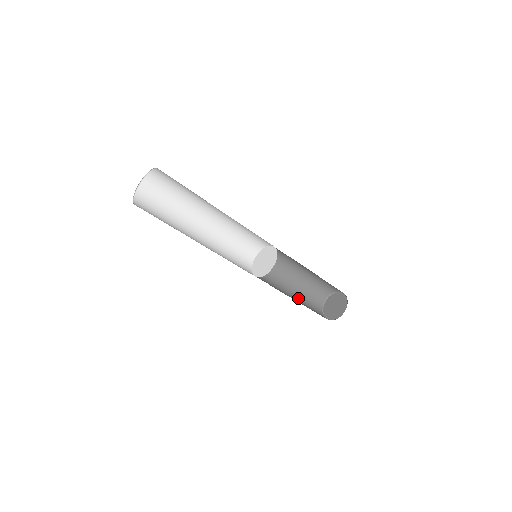
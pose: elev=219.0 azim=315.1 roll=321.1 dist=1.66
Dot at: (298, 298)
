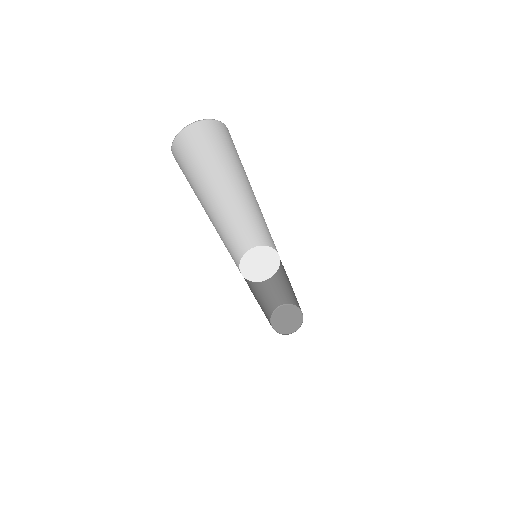
Dot at: occluded
